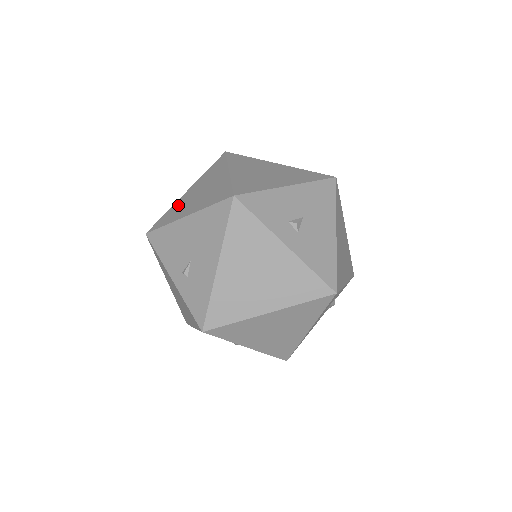
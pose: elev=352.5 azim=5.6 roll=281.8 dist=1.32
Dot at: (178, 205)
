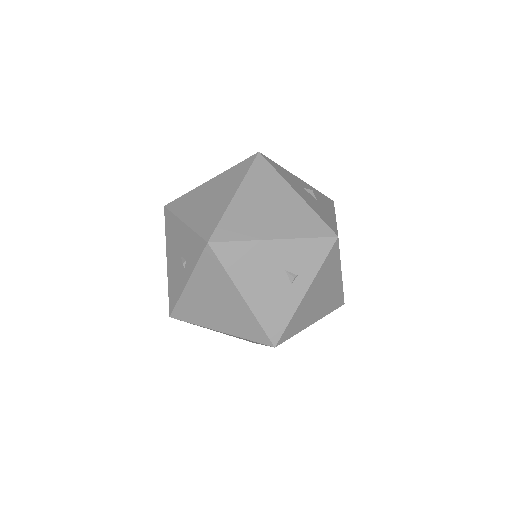
Dot at: occluded
